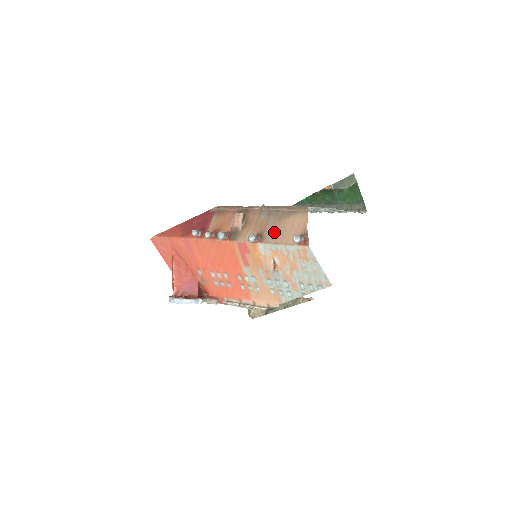
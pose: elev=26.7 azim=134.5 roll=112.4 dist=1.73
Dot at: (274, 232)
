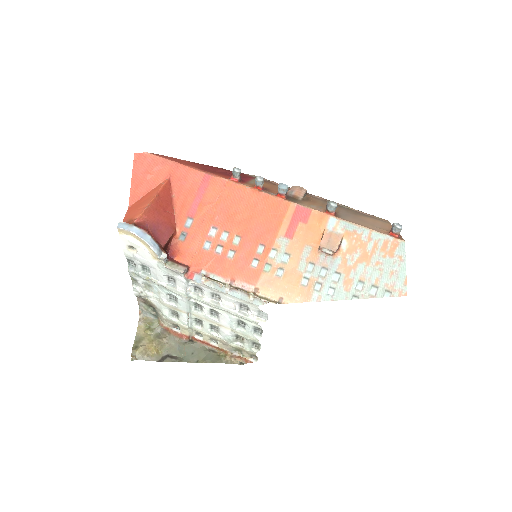
Dot at: (352, 217)
